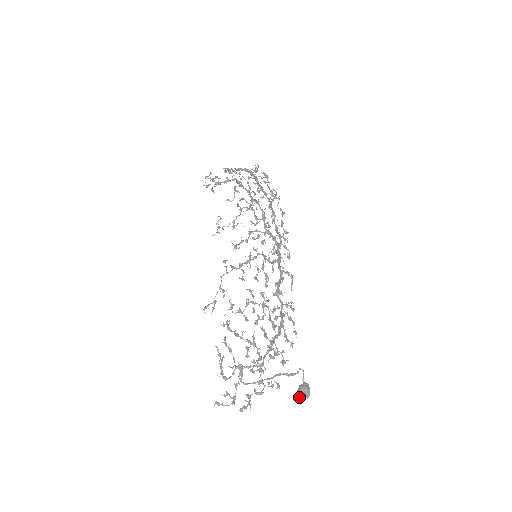
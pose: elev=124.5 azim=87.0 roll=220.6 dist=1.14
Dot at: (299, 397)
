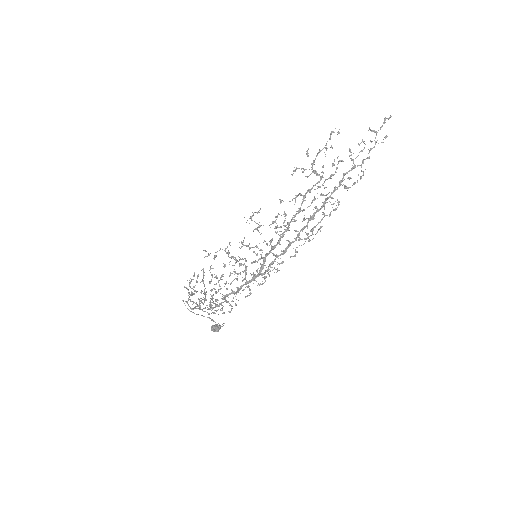
Dot at: occluded
